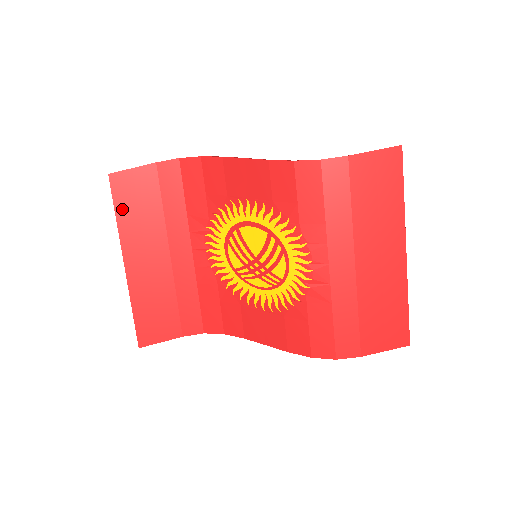
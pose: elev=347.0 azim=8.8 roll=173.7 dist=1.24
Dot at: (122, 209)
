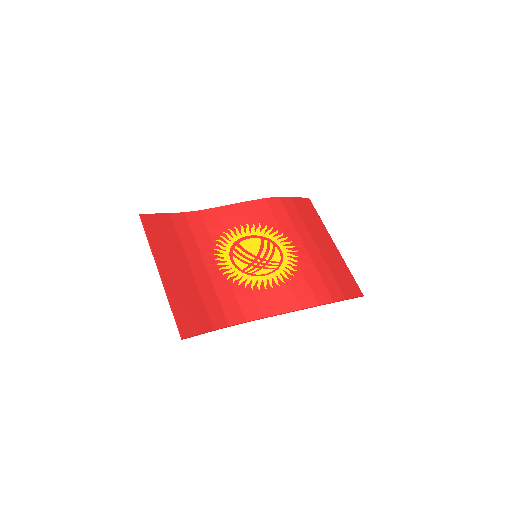
Dot at: (152, 236)
